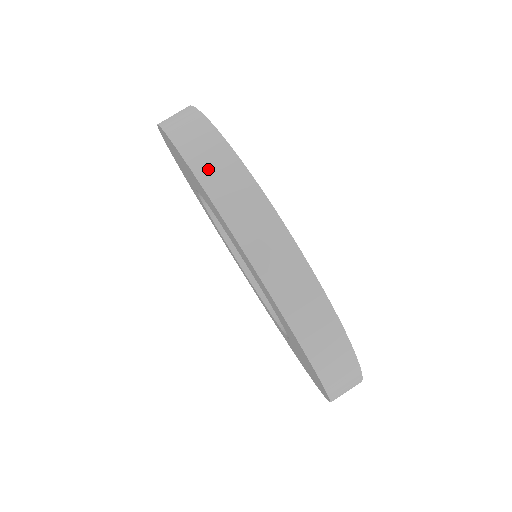
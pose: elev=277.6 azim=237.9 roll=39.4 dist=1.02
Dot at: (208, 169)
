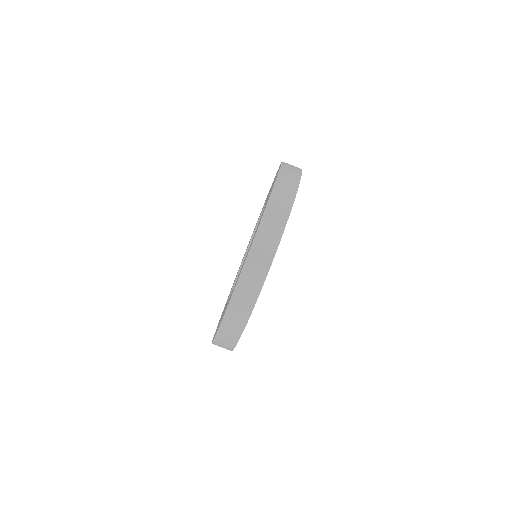
Dot at: (287, 169)
